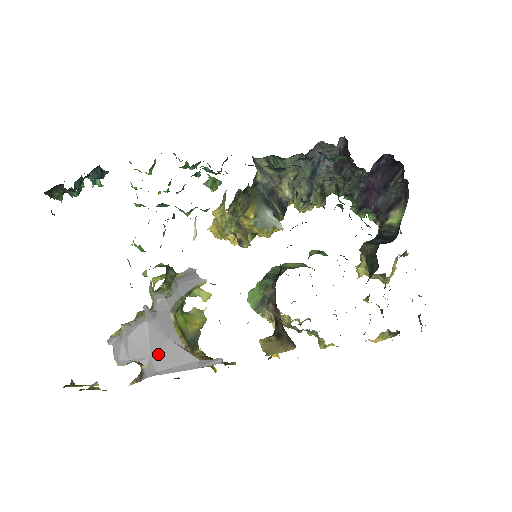
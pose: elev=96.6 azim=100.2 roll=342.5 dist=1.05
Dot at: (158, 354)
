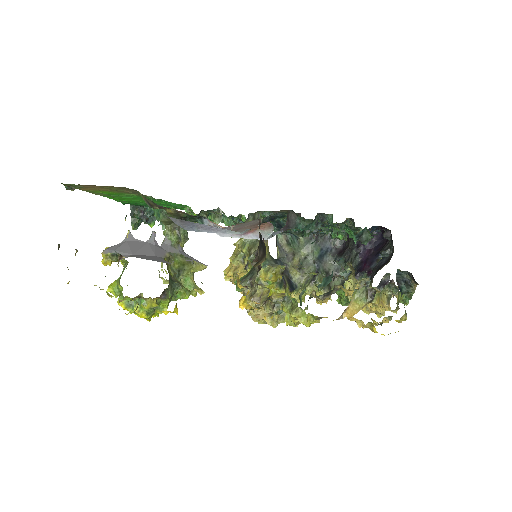
Dot at: (141, 255)
